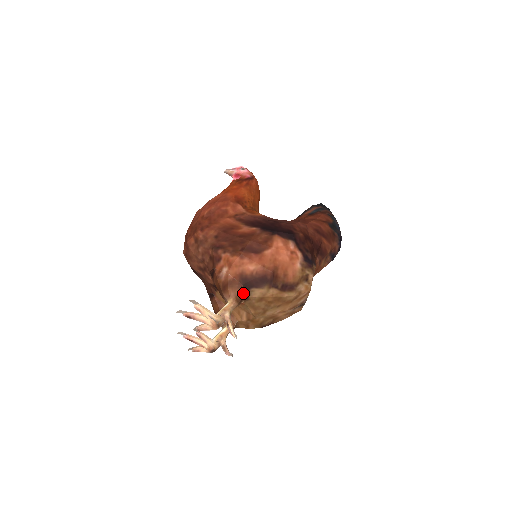
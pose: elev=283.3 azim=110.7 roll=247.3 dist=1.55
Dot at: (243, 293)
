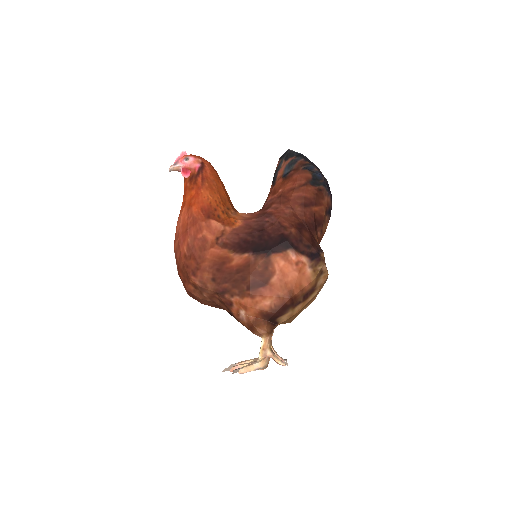
Dot at: (271, 325)
